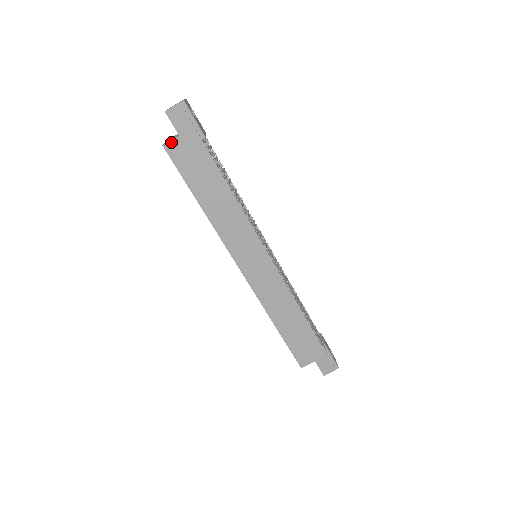
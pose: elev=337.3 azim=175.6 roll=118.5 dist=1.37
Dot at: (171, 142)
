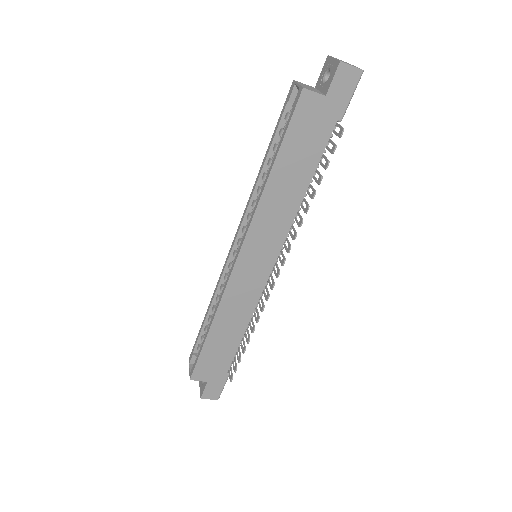
Dot at: (313, 93)
